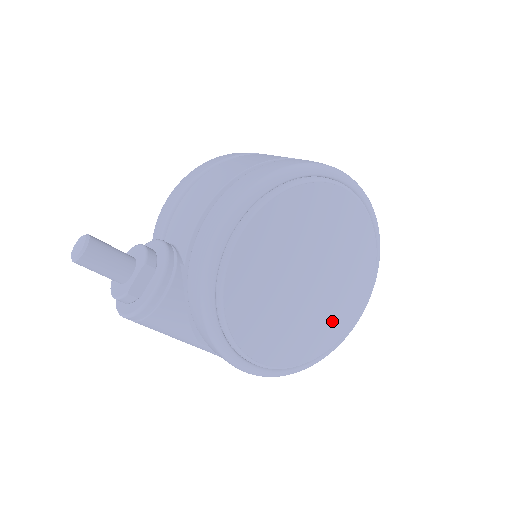
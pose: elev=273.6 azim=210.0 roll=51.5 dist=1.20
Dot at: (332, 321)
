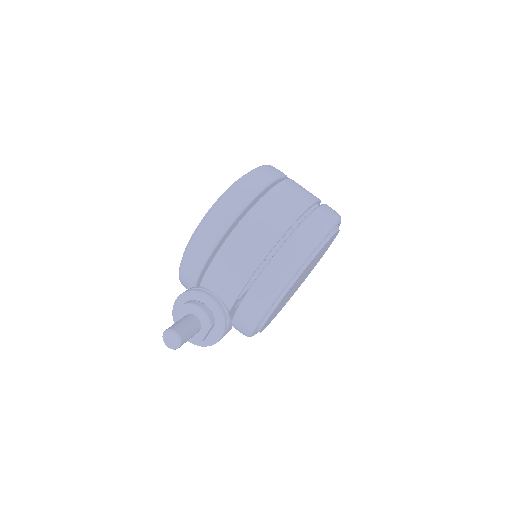
Dot at: occluded
